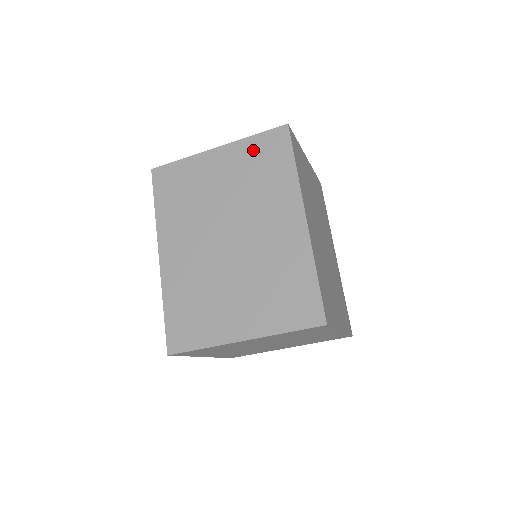
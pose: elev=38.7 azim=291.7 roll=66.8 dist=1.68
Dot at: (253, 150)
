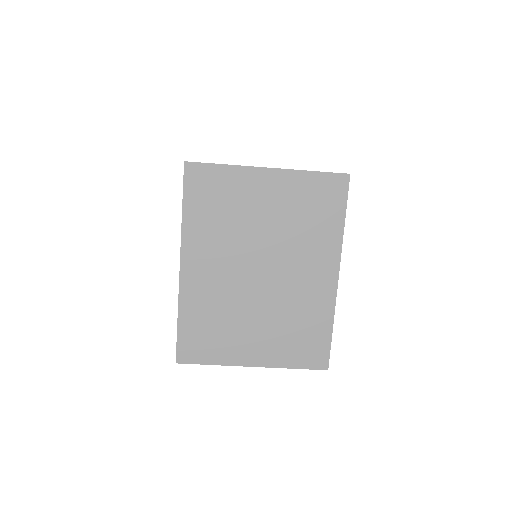
Dot at: (307, 188)
